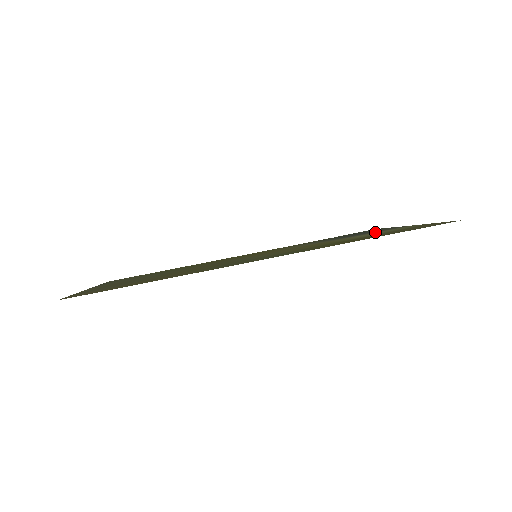
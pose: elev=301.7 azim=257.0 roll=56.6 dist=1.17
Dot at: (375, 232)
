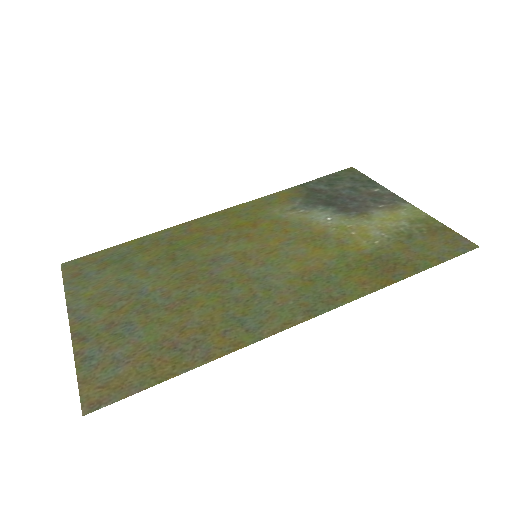
Dot at: (374, 212)
